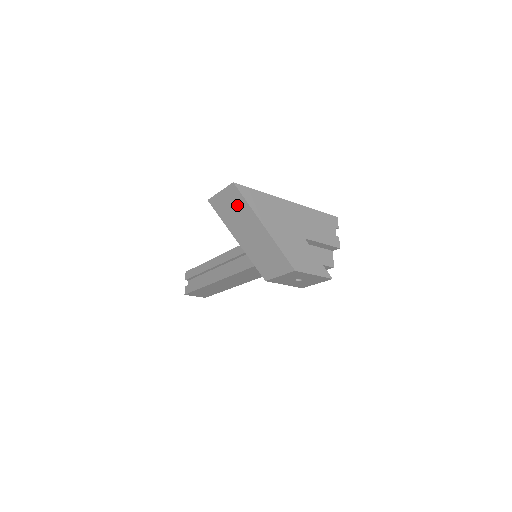
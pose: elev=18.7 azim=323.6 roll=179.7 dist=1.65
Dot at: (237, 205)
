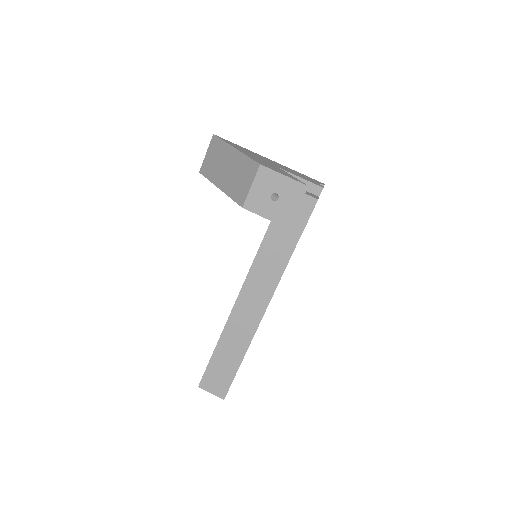
Dot at: (217, 151)
